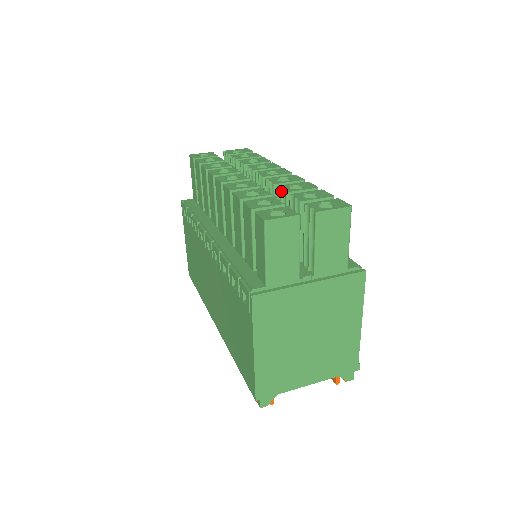
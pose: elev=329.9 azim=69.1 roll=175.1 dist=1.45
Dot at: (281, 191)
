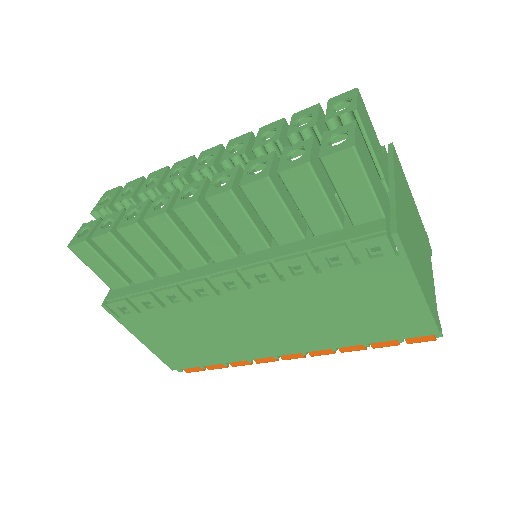
Dot at: (266, 148)
